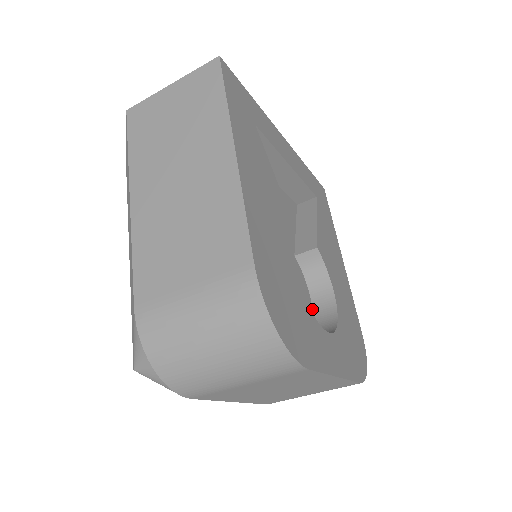
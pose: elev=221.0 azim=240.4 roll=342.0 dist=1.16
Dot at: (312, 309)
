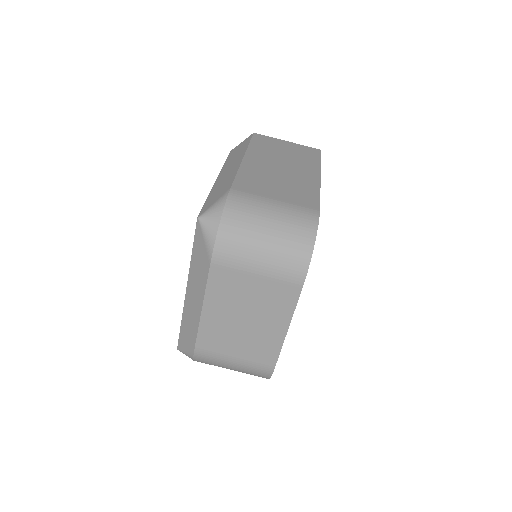
Dot at: occluded
